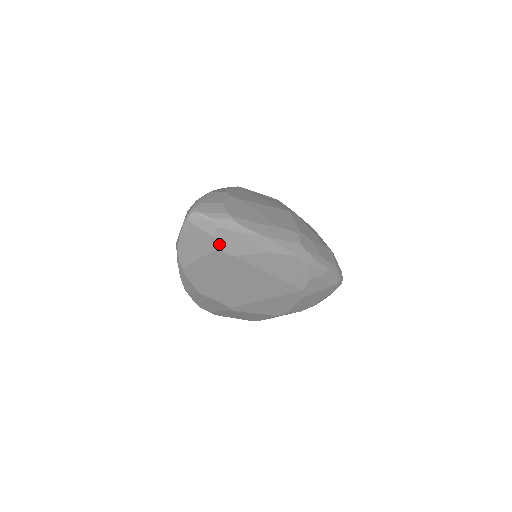
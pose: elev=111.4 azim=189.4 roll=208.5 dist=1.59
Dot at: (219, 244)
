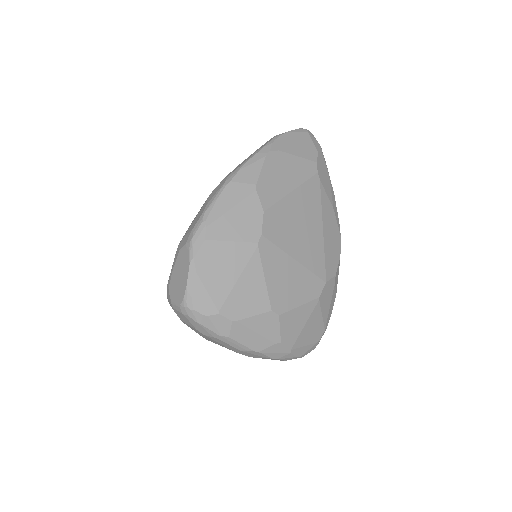
Dot at: (318, 160)
